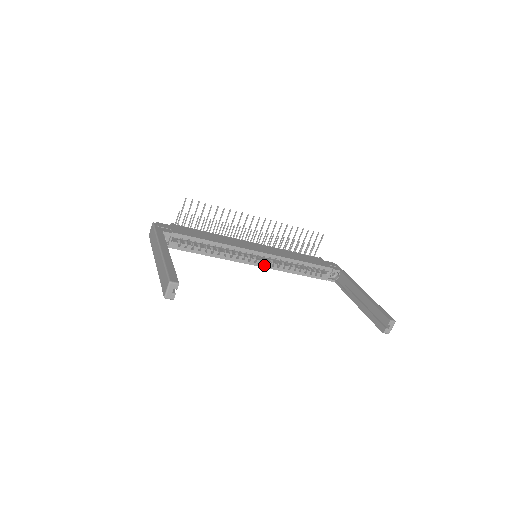
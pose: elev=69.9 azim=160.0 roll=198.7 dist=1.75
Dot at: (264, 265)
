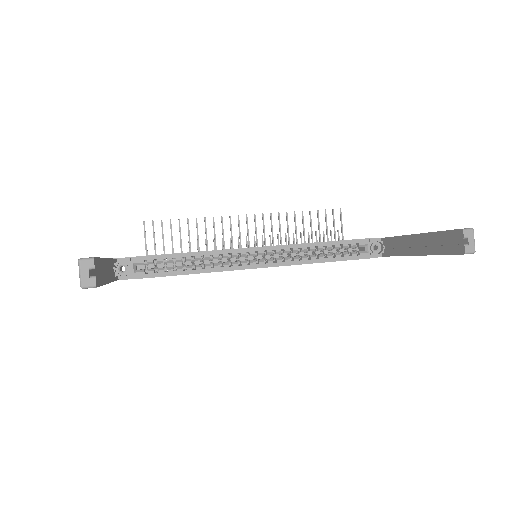
Dot at: (271, 264)
